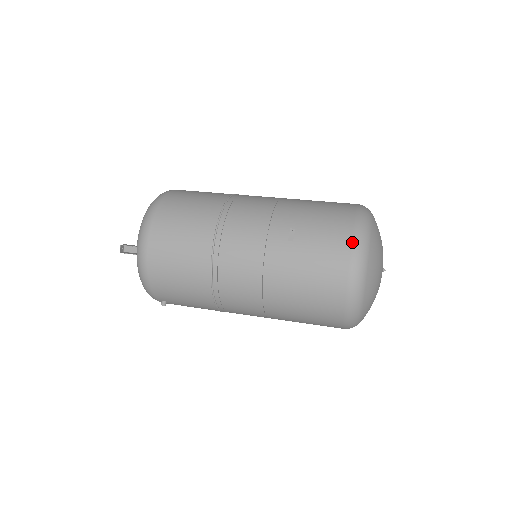
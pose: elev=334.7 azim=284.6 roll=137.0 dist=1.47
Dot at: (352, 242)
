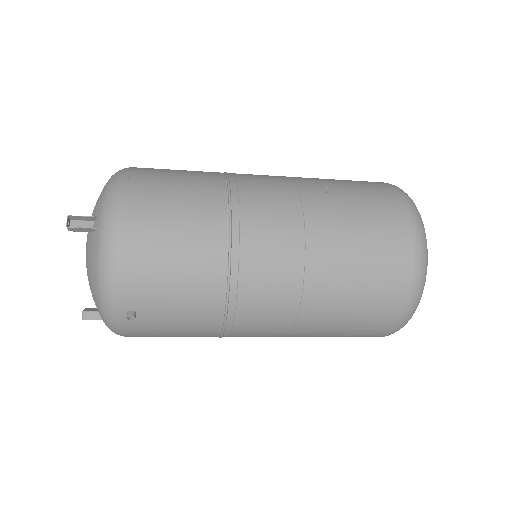
Dot at: (400, 195)
